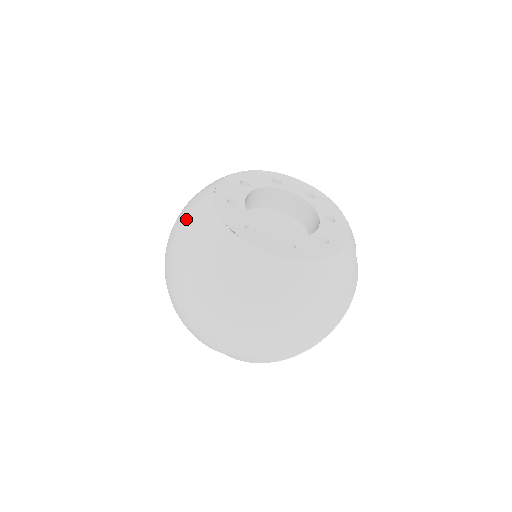
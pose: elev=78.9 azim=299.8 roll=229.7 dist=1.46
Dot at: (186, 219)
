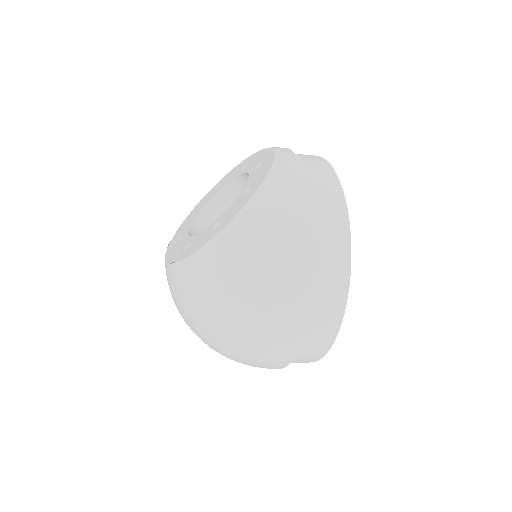
Dot at: occluded
